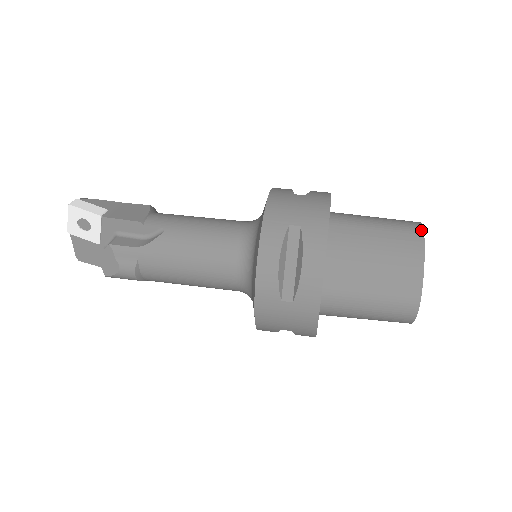
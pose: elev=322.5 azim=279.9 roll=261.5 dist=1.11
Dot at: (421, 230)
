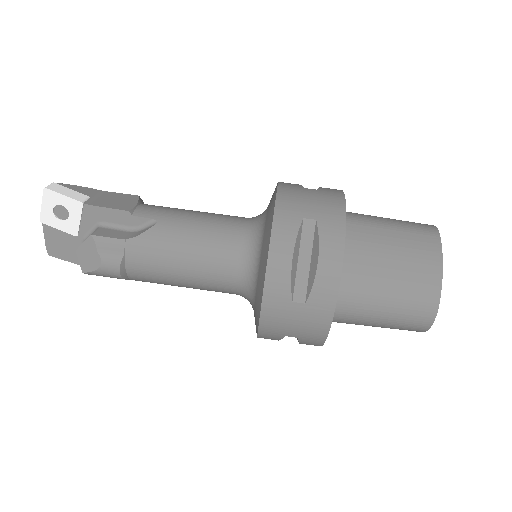
Dot at: (437, 232)
